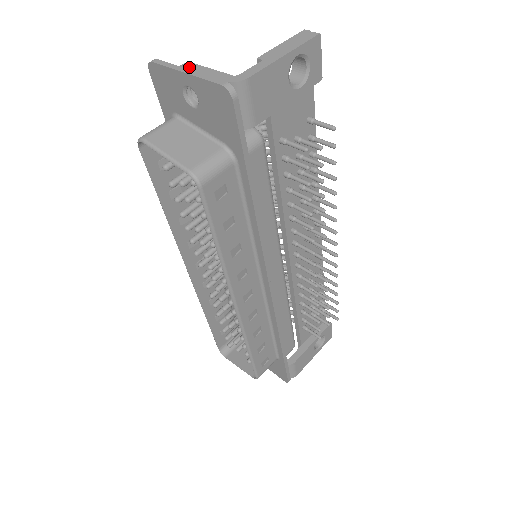
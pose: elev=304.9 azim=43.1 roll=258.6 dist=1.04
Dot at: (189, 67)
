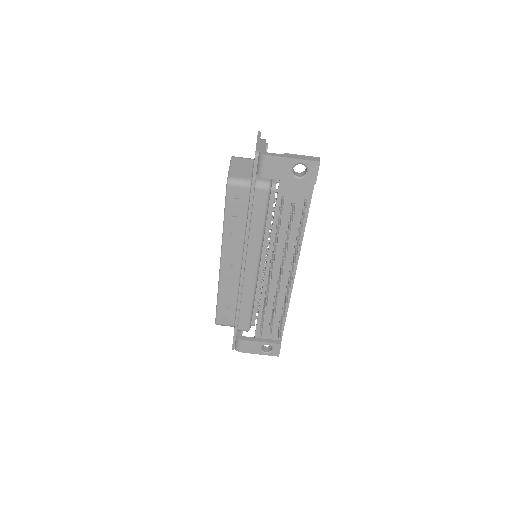
Dot at: (262, 140)
